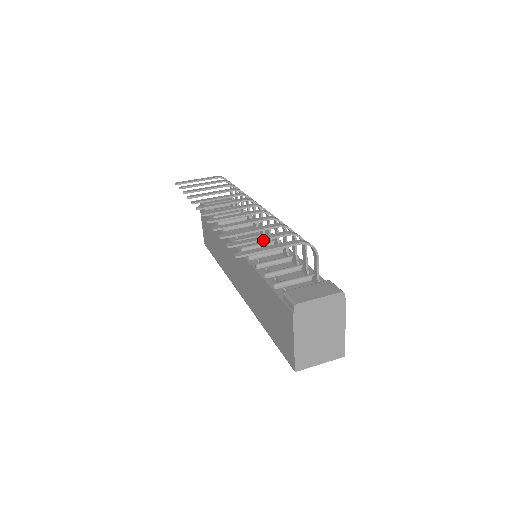
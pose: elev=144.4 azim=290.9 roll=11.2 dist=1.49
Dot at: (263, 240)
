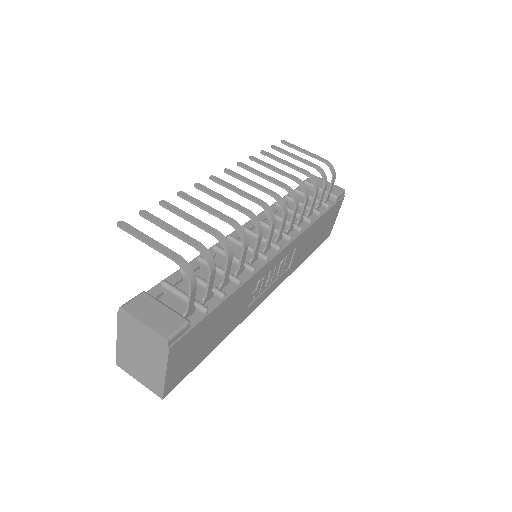
Dot at: (169, 232)
